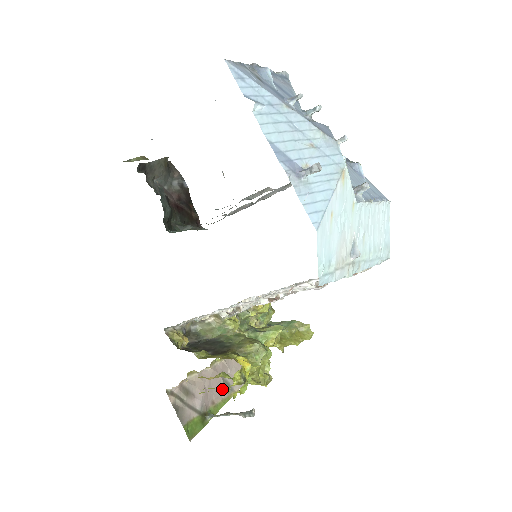
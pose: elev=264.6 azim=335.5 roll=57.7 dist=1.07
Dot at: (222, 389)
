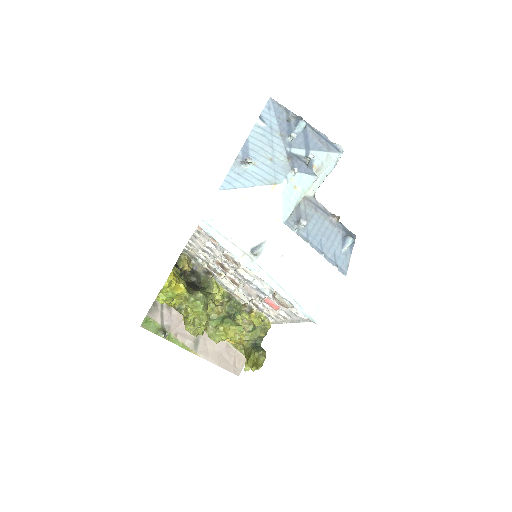
Dot at: (190, 339)
